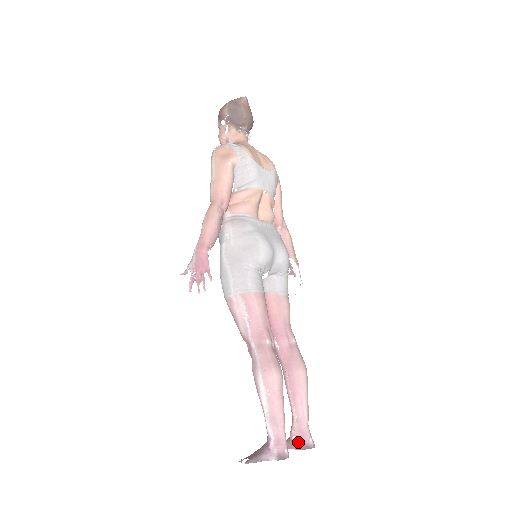
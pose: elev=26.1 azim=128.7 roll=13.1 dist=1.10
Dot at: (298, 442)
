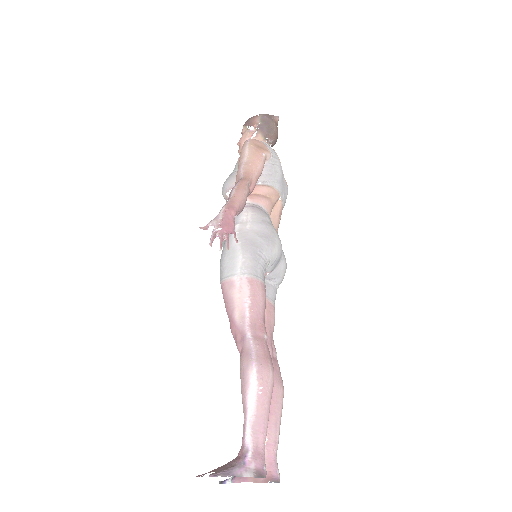
Dot at: occluded
